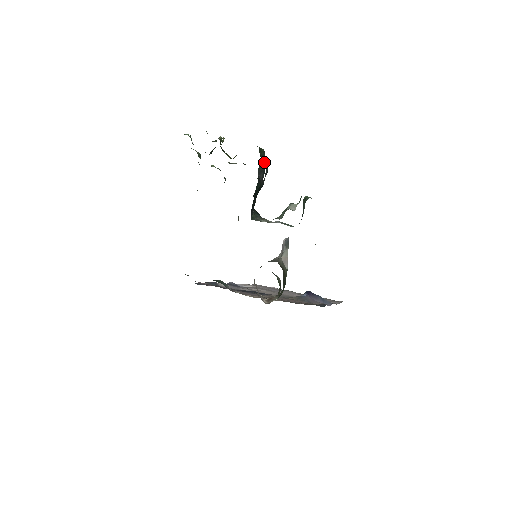
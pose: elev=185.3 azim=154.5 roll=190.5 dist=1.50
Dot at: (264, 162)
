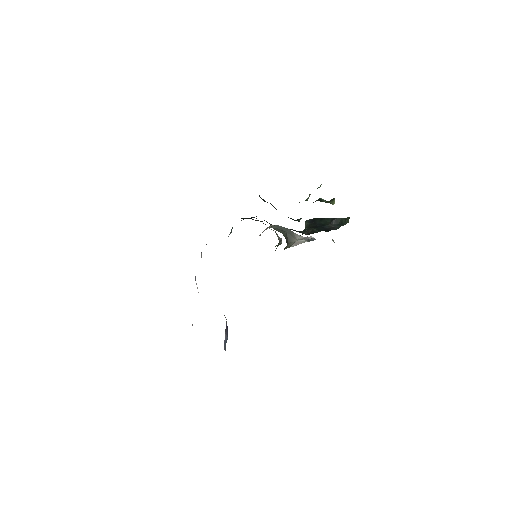
Dot at: (342, 223)
